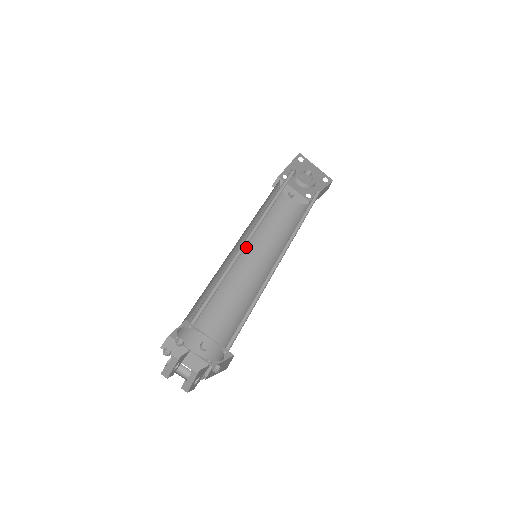
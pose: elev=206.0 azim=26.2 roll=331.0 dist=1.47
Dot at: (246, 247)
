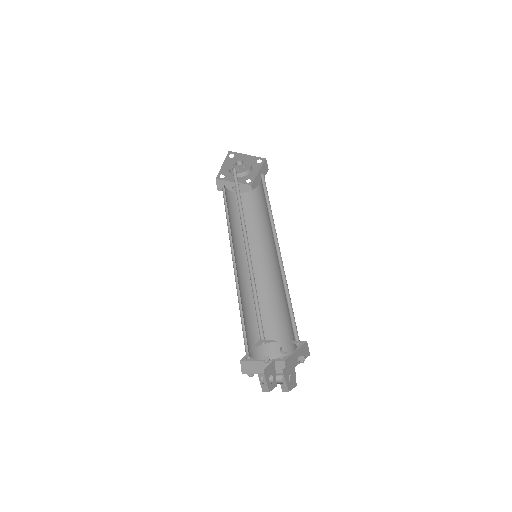
Dot at: (238, 253)
